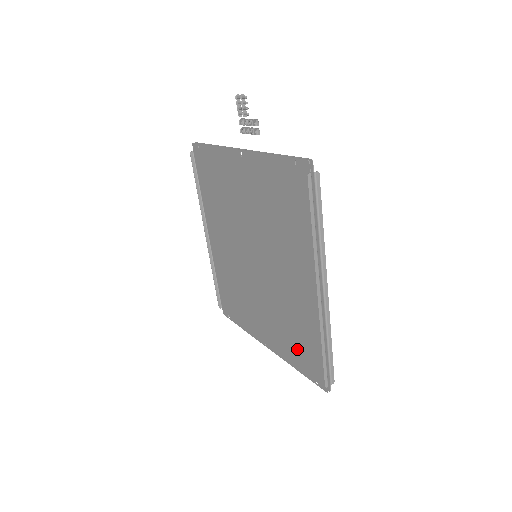
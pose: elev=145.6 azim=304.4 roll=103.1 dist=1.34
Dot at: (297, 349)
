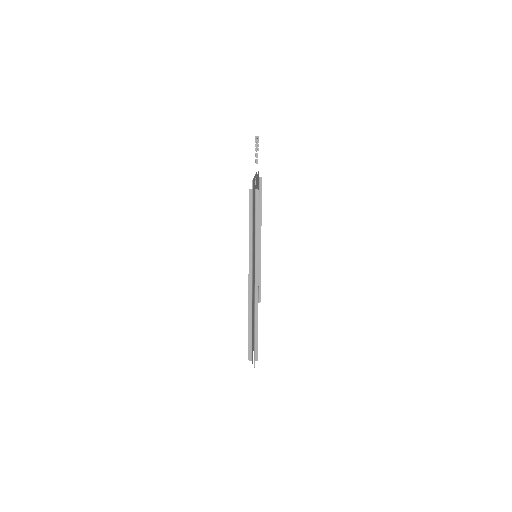
Dot at: (253, 331)
